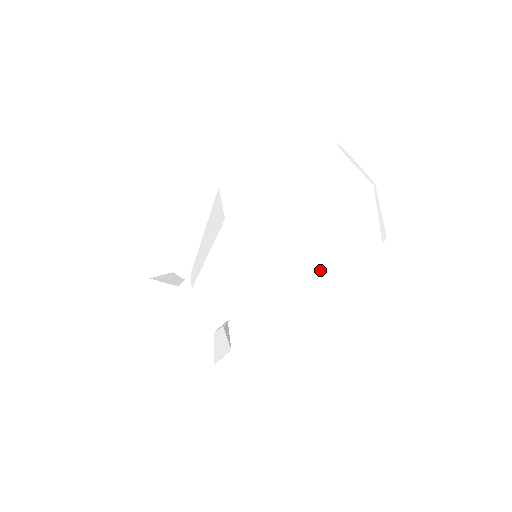
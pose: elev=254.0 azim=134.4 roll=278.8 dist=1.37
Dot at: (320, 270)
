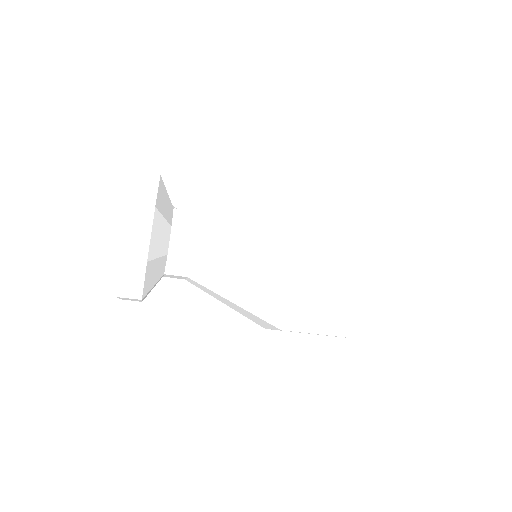
Dot at: (334, 268)
